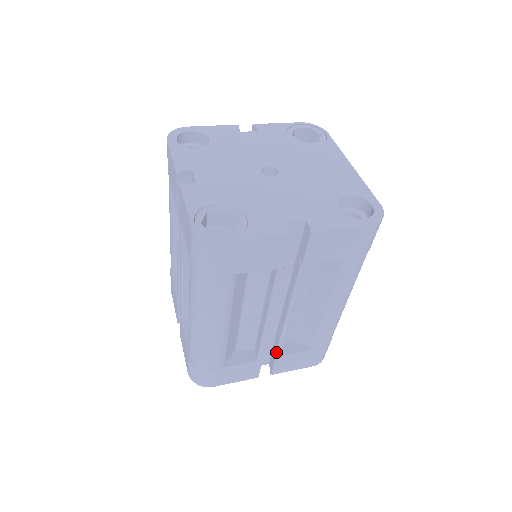
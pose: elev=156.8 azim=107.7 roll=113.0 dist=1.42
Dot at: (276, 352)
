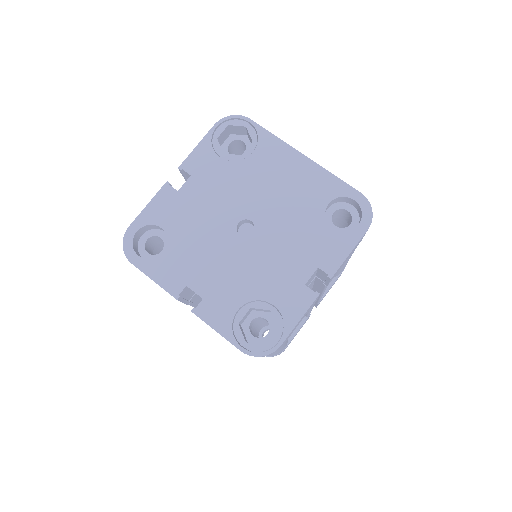
Dot at: (317, 303)
